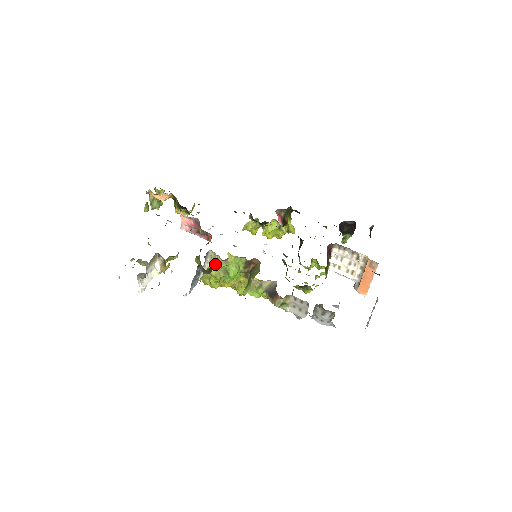
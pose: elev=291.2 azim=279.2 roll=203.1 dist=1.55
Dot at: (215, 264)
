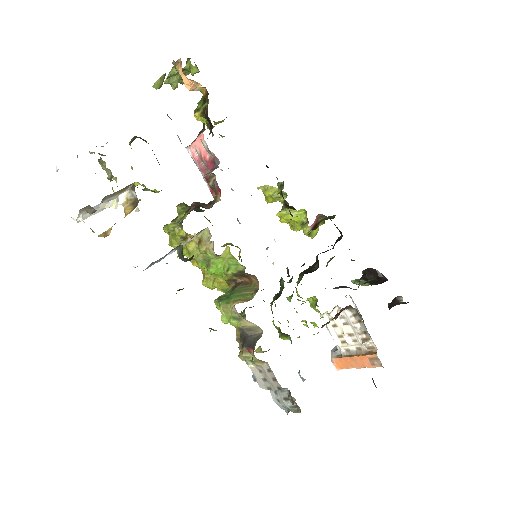
Dot at: (201, 244)
